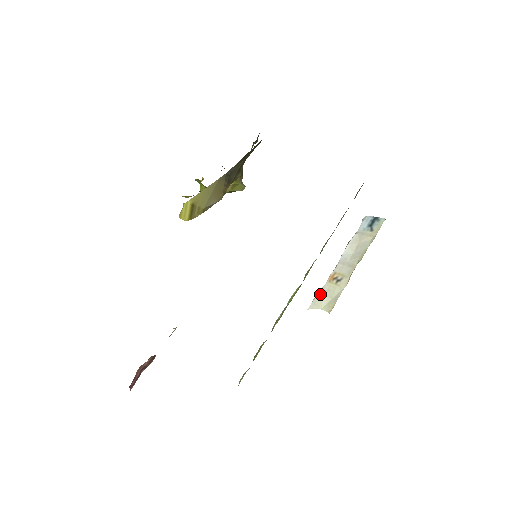
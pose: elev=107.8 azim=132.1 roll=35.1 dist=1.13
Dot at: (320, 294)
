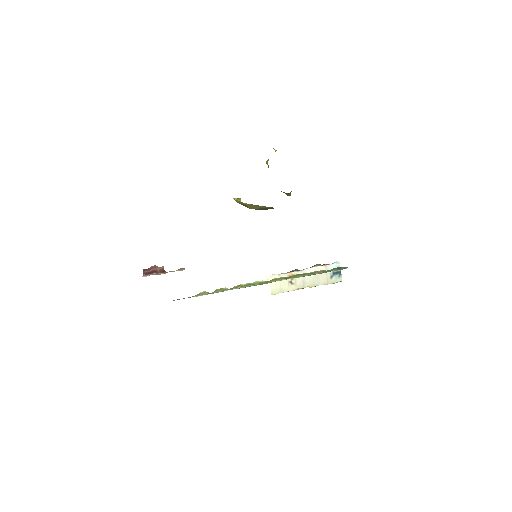
Dot at: (278, 276)
